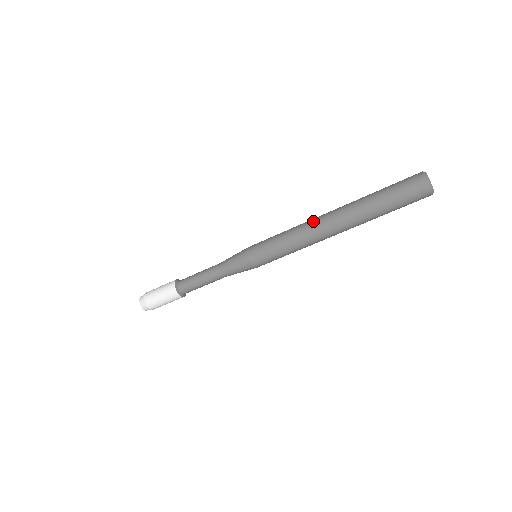
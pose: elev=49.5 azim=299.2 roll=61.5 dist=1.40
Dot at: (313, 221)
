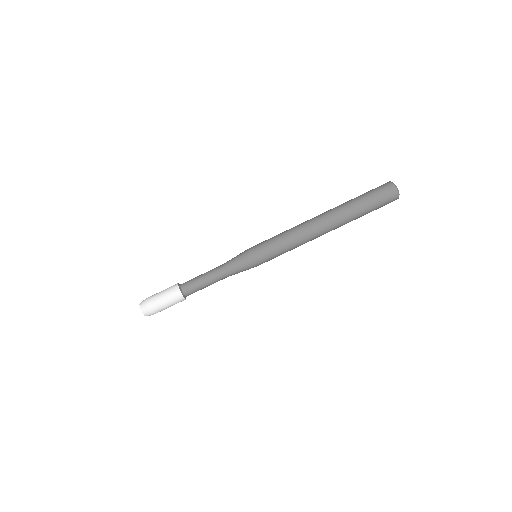
Dot at: (307, 222)
